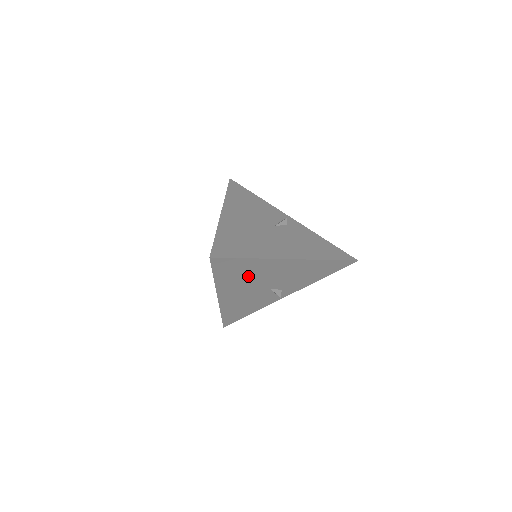
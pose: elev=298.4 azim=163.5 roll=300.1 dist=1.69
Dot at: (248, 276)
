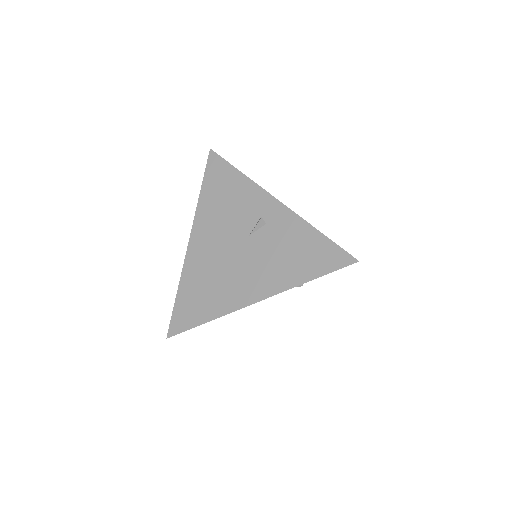
Dot at: occluded
